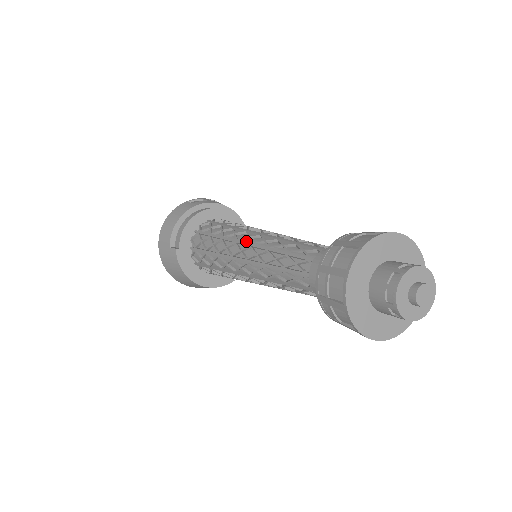
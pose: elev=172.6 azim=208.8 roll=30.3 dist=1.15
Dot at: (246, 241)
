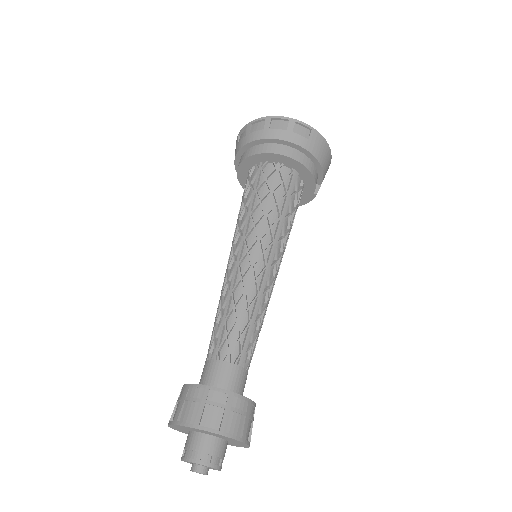
Dot at: occluded
